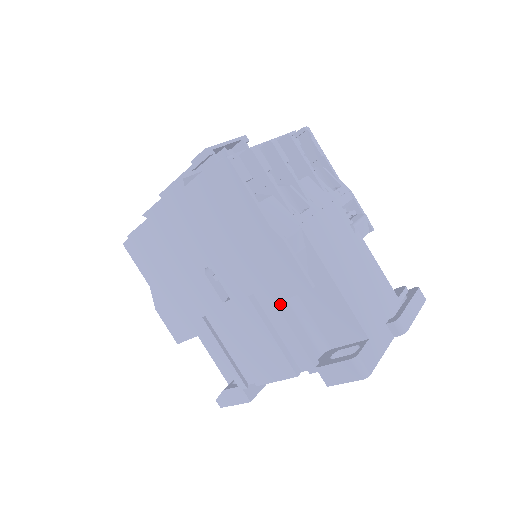
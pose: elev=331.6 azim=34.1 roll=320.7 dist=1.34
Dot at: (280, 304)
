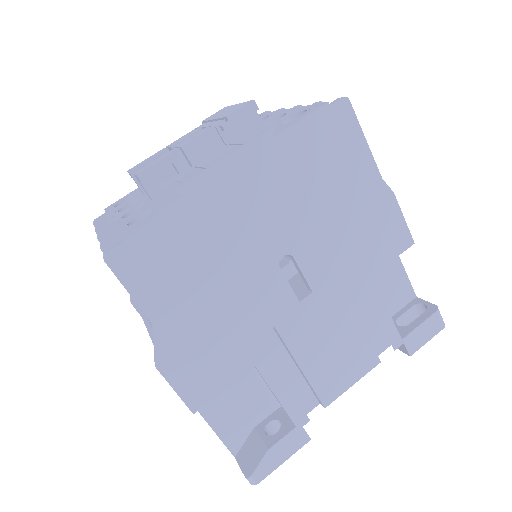
Dot at: (370, 278)
